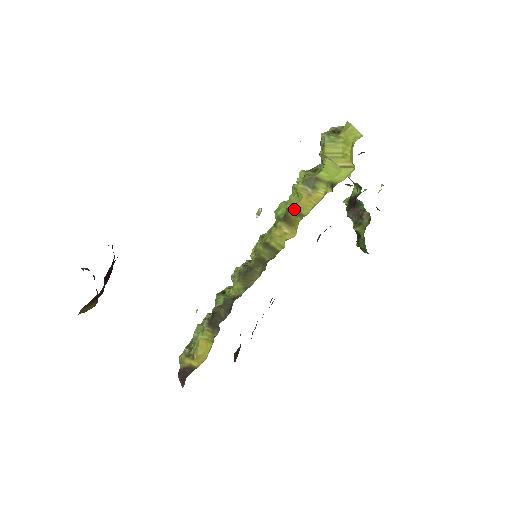
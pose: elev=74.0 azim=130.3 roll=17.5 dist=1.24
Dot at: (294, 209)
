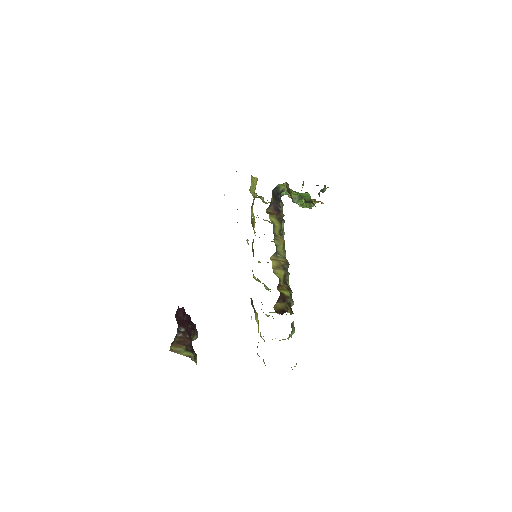
Dot at: (251, 218)
